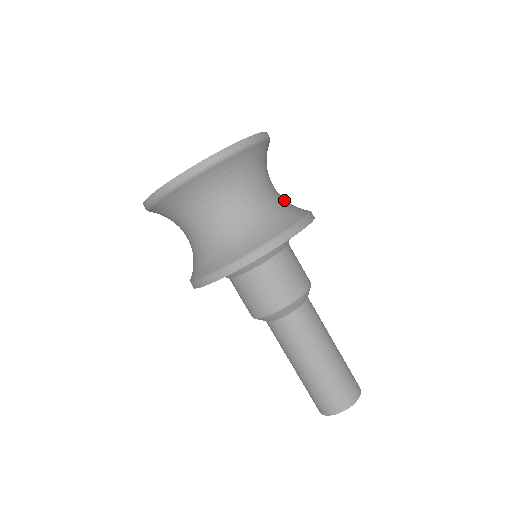
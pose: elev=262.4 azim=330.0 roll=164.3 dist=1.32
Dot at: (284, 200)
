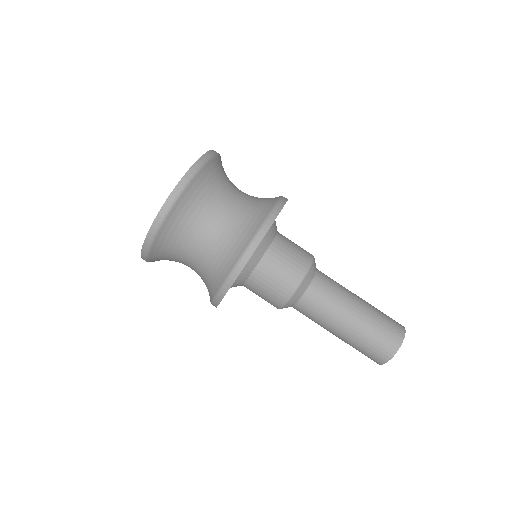
Dot at: occluded
